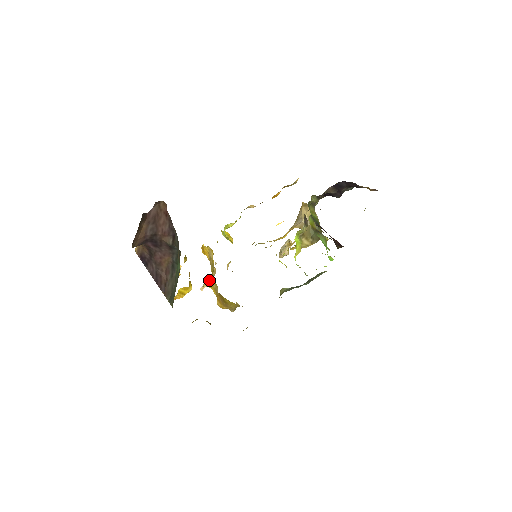
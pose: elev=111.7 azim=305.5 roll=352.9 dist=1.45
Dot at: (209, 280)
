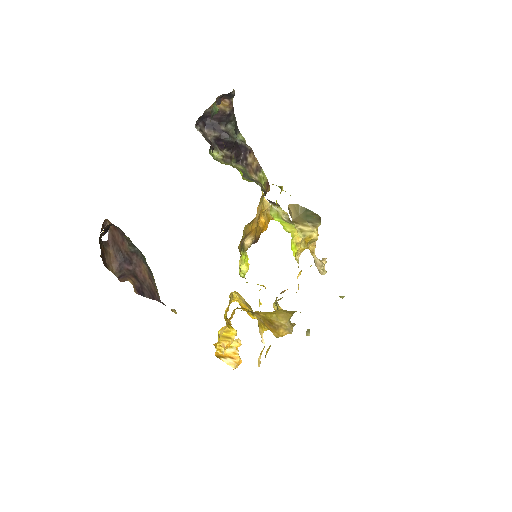
Dot at: (258, 324)
